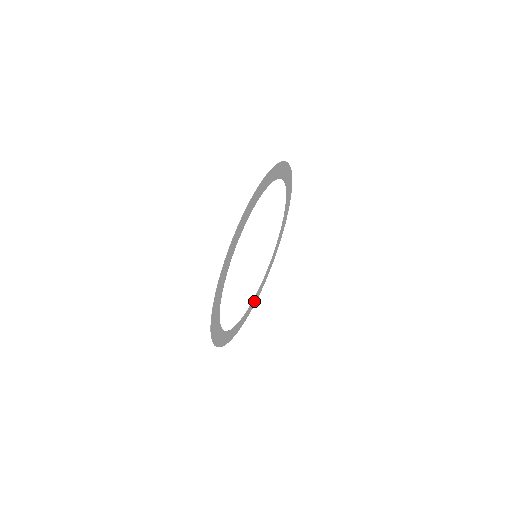
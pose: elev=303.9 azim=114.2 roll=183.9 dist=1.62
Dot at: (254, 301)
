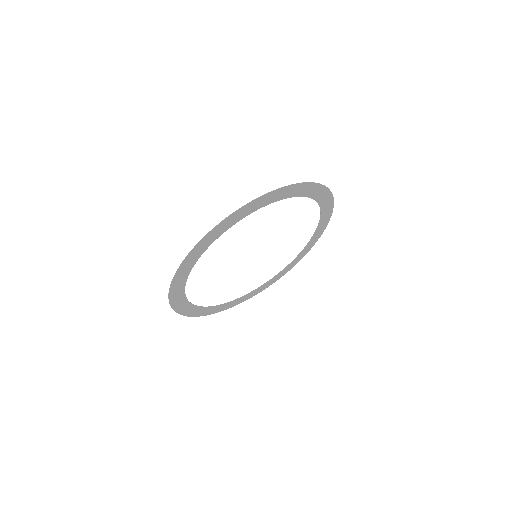
Dot at: (257, 291)
